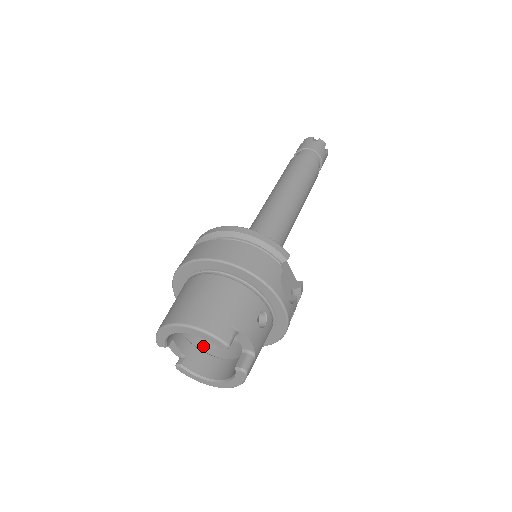
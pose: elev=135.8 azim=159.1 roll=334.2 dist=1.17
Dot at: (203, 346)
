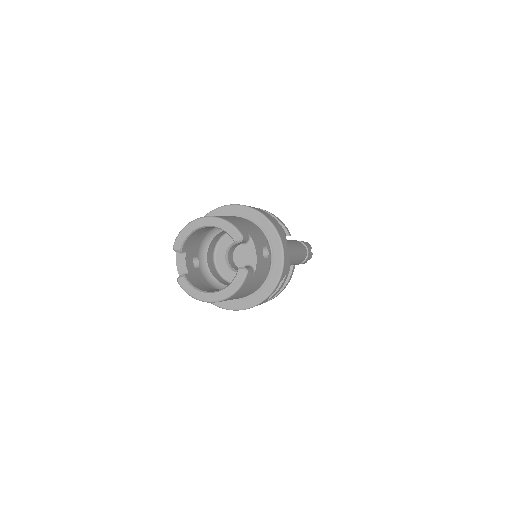
Dot at: occluded
